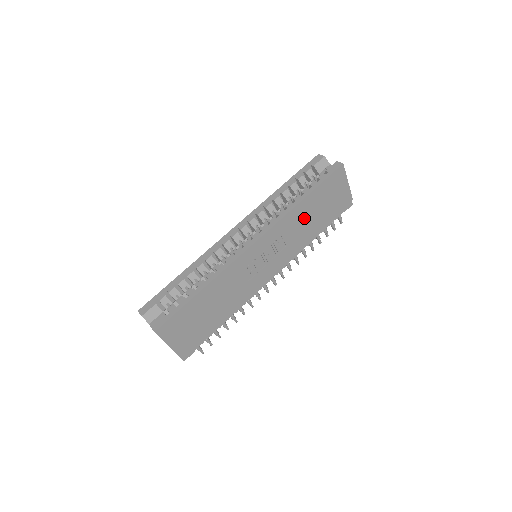
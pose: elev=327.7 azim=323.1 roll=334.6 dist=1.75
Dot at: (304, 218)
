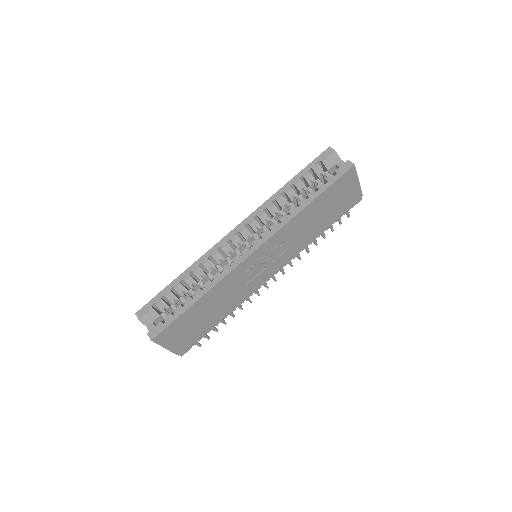
Dot at: (308, 221)
